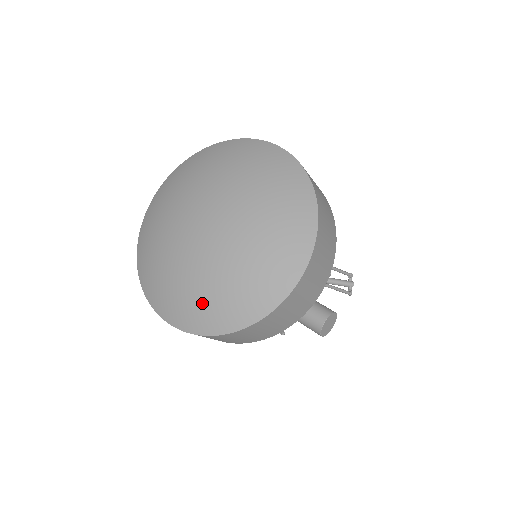
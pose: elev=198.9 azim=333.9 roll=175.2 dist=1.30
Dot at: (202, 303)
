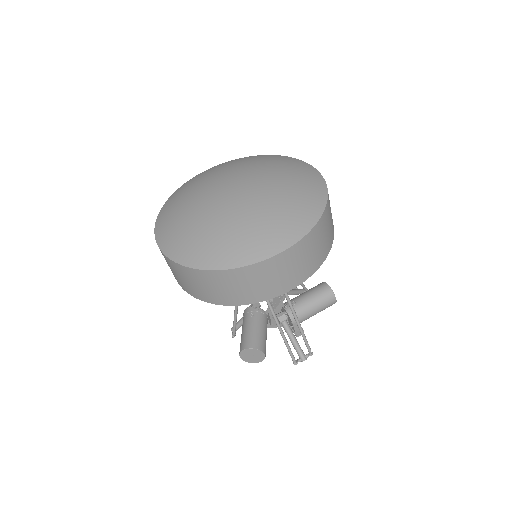
Dot at: (176, 225)
